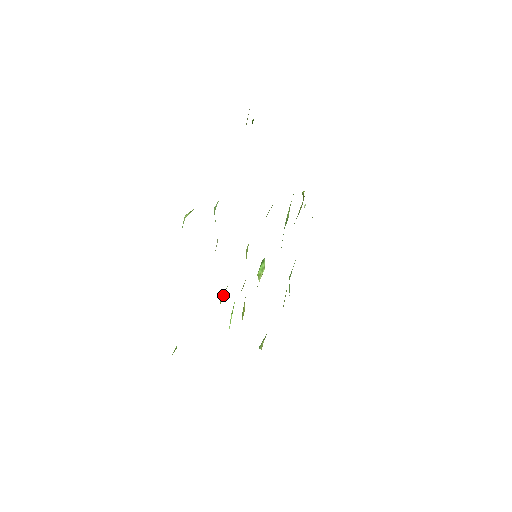
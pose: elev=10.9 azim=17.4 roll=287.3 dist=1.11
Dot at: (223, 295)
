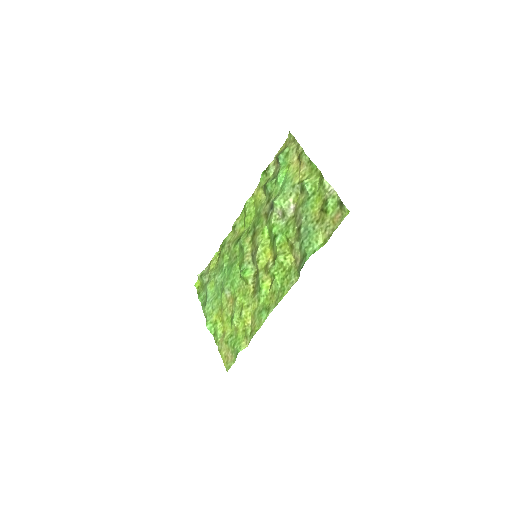
Dot at: (283, 253)
